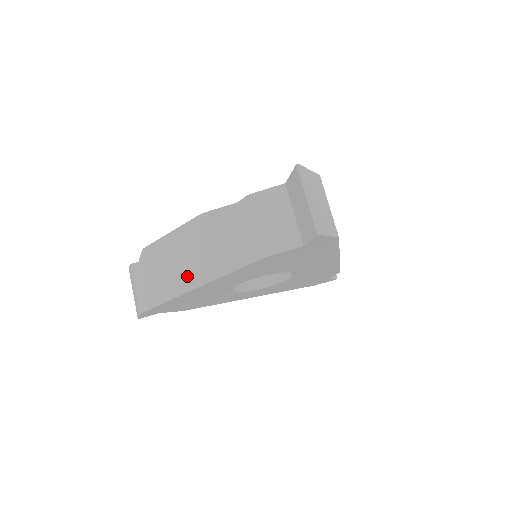
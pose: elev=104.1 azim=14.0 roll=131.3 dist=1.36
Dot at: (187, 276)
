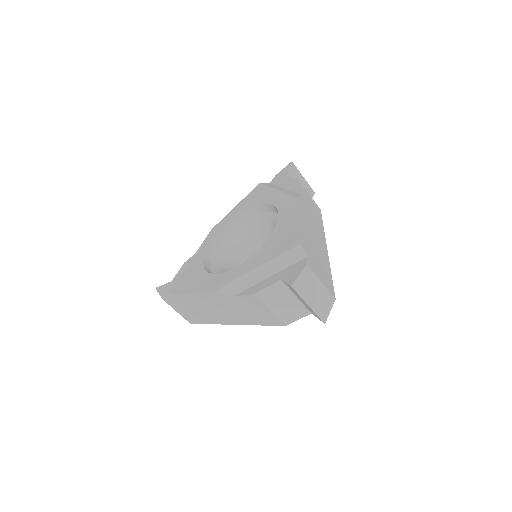
Dot at: (222, 318)
